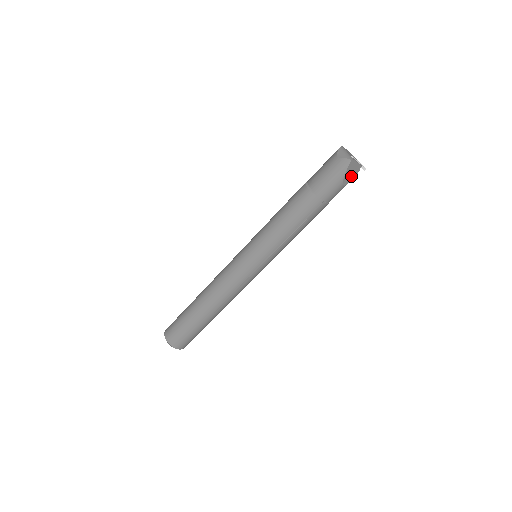
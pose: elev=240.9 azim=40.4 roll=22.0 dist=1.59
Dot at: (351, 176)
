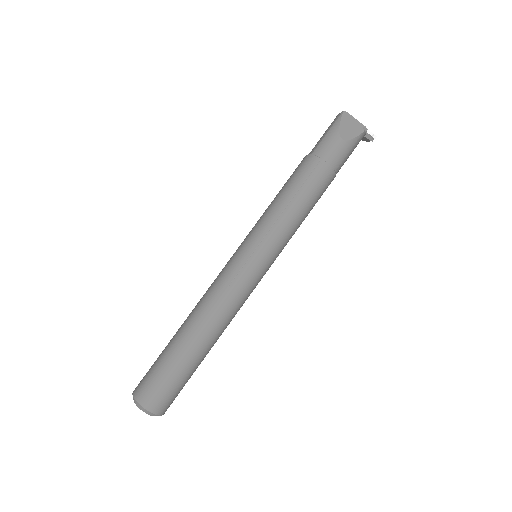
Dot at: (351, 133)
